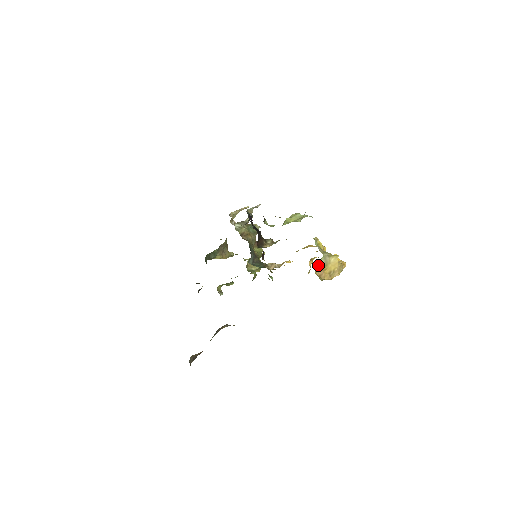
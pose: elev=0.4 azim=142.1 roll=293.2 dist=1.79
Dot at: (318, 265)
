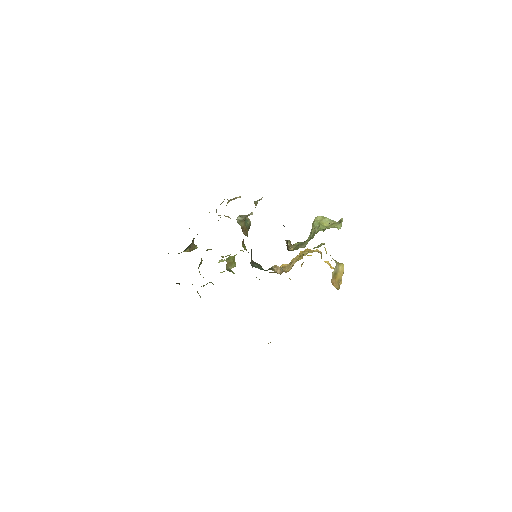
Dot at: (332, 273)
